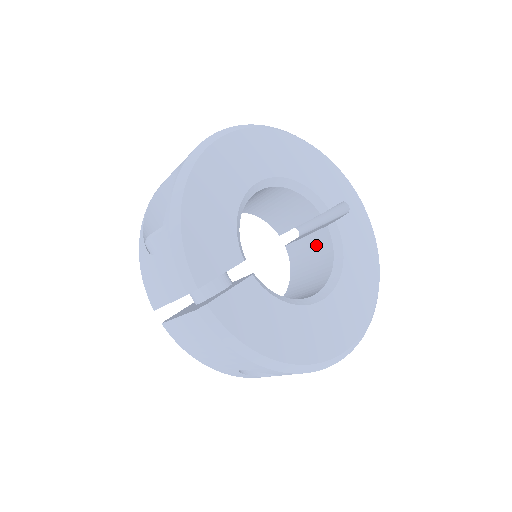
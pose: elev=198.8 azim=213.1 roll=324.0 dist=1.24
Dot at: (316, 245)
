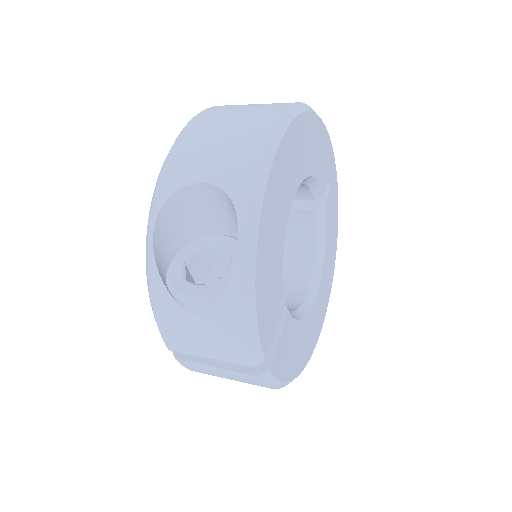
Dot at: (294, 221)
